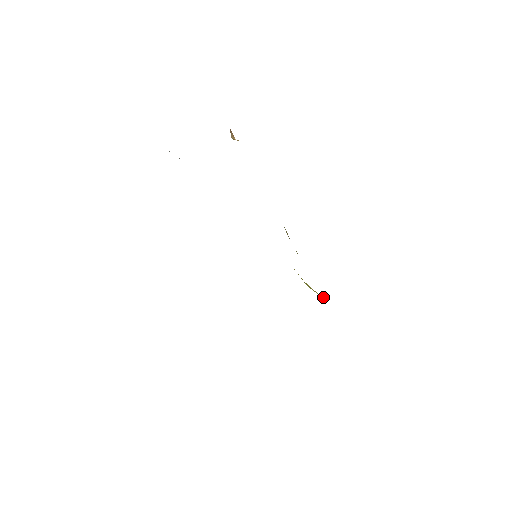
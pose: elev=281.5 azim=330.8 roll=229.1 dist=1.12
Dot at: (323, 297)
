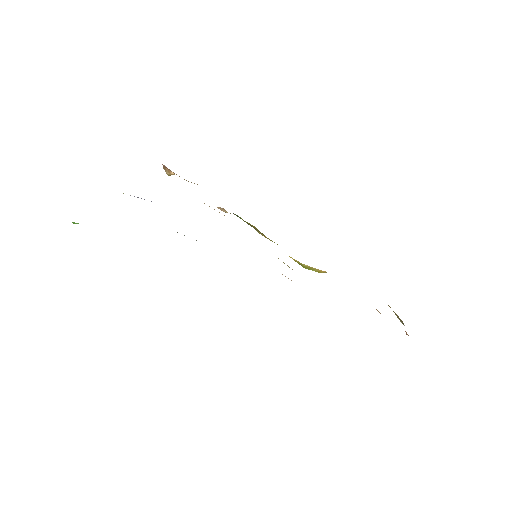
Dot at: (322, 271)
